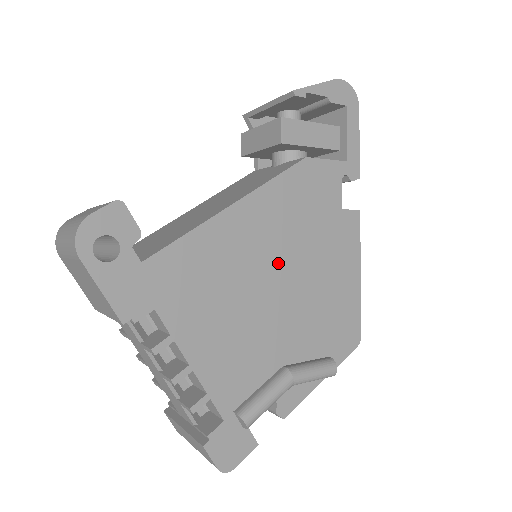
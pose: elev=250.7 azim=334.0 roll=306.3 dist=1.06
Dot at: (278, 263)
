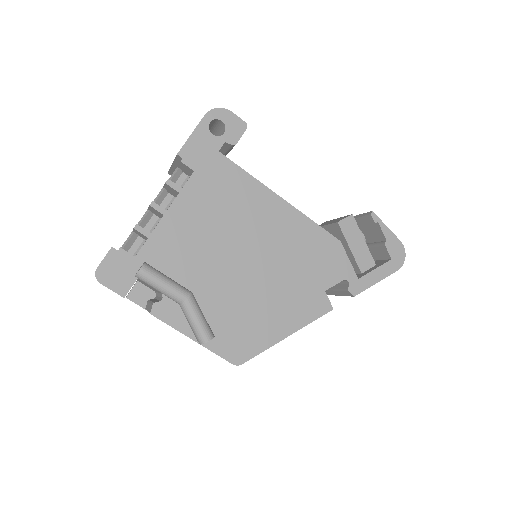
Dot at: (262, 252)
